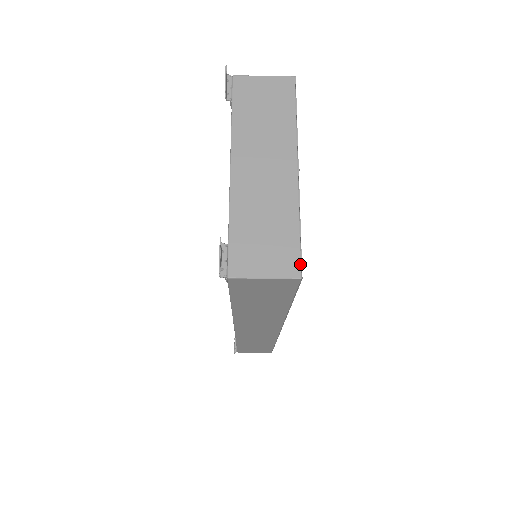
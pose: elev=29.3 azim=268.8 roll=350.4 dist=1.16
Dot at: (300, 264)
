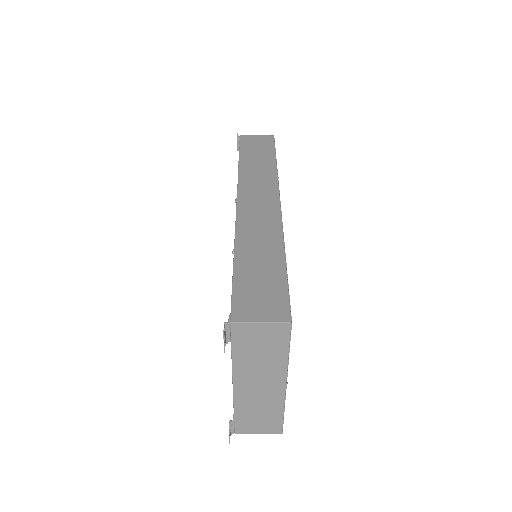
Dot at: (282, 429)
